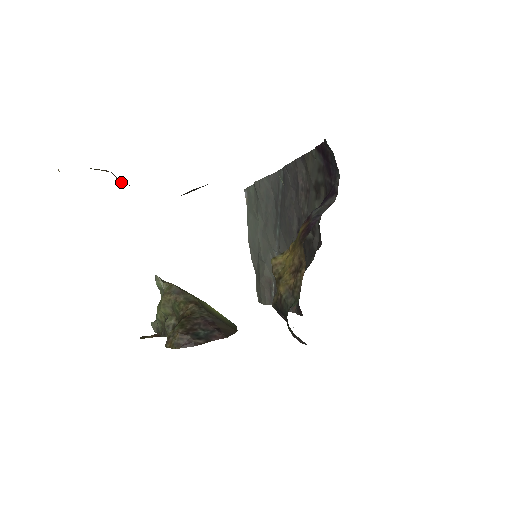
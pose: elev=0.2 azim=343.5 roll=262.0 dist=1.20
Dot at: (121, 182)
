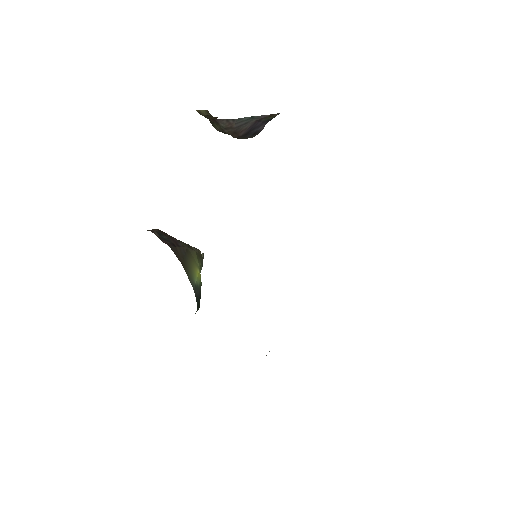
Dot at: (207, 115)
